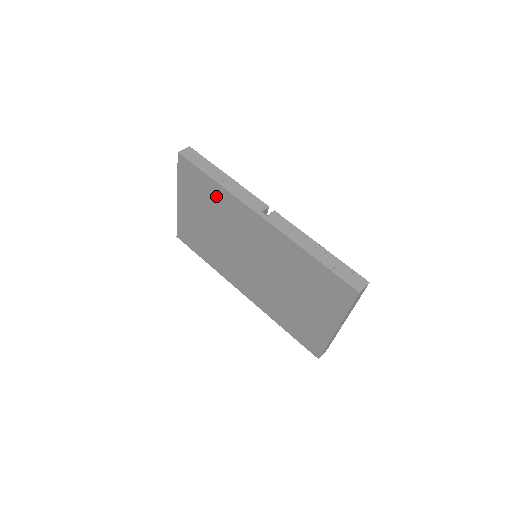
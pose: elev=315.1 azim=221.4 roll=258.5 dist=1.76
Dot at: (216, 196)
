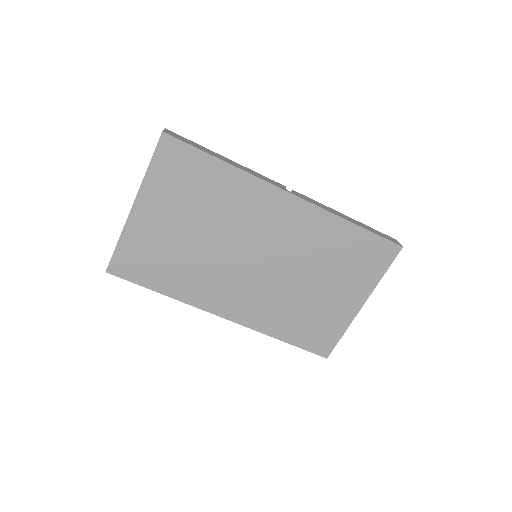
Dot at: (220, 183)
